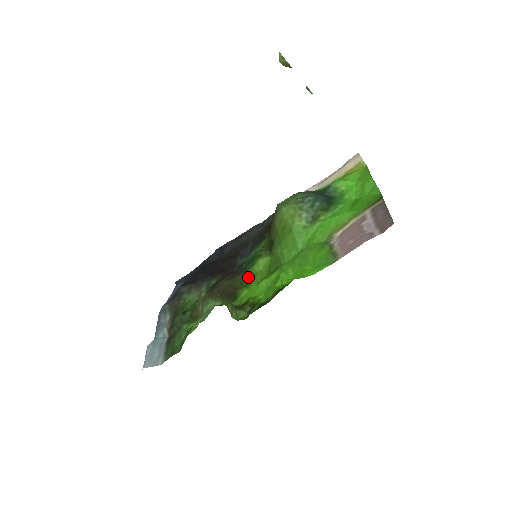
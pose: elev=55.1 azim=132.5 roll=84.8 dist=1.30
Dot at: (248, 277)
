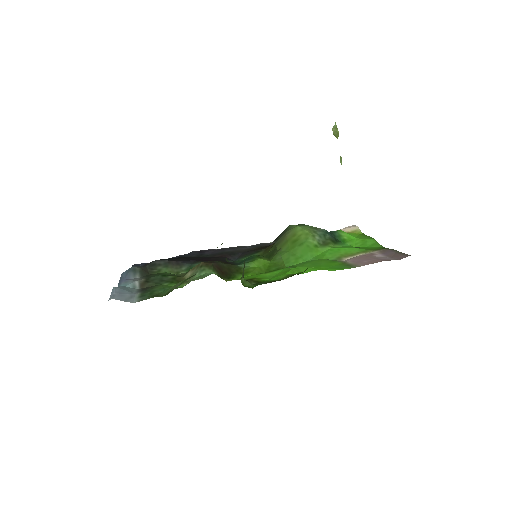
Dot at: (245, 268)
